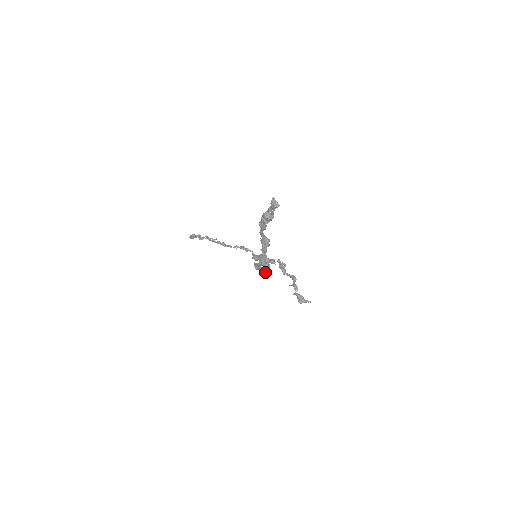
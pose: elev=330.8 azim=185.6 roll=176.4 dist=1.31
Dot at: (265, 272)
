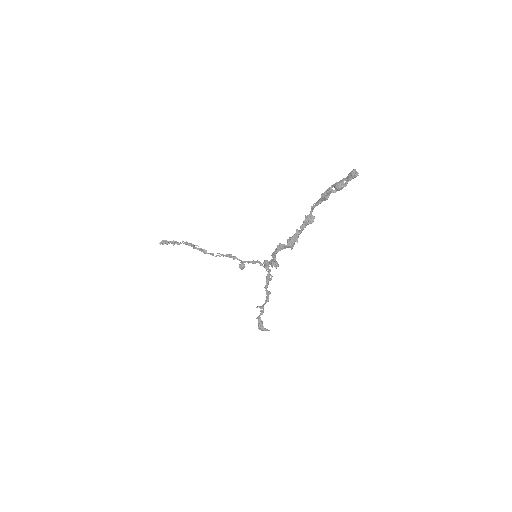
Dot at: (274, 263)
